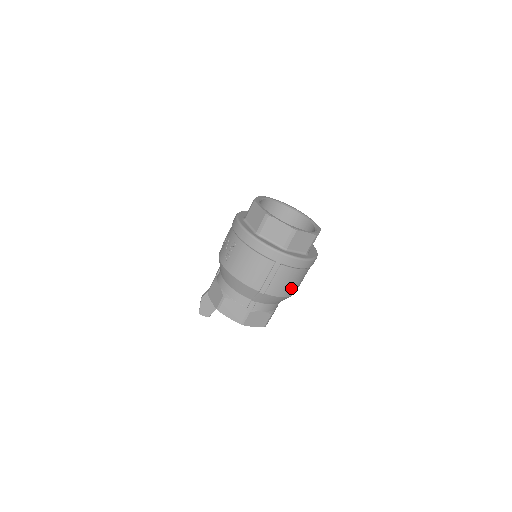
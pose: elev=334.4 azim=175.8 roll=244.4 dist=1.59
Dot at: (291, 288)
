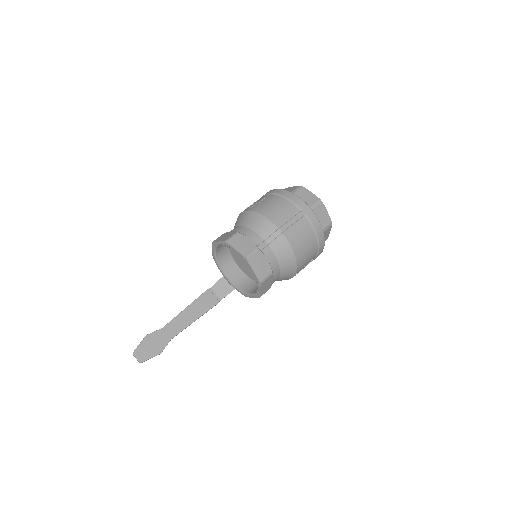
Dot at: (301, 249)
